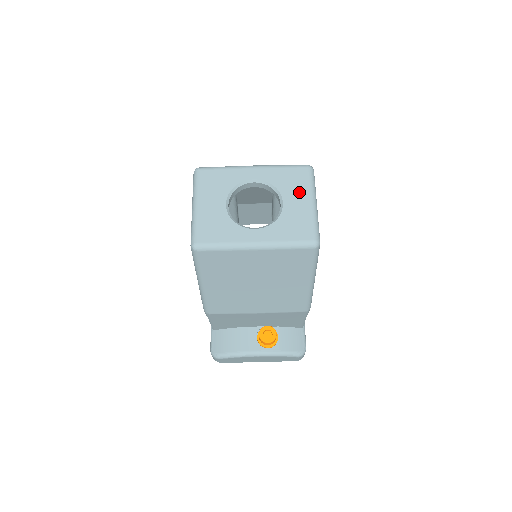
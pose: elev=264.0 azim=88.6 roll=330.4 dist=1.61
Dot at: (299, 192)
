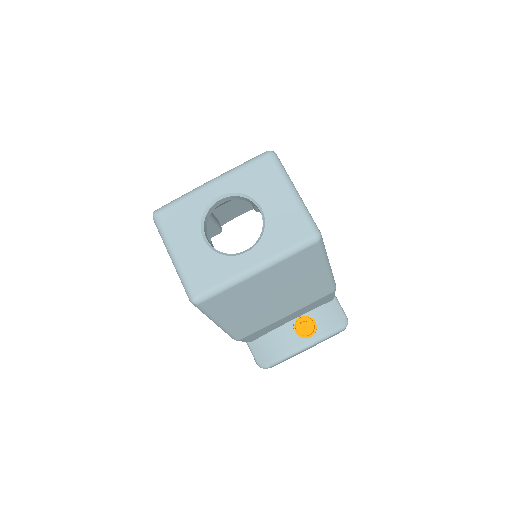
Dot at: (273, 188)
